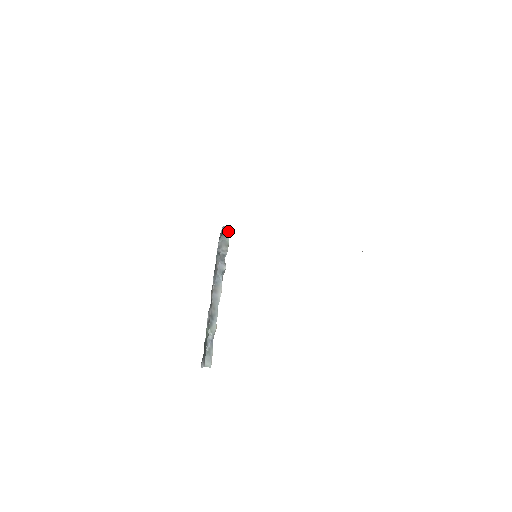
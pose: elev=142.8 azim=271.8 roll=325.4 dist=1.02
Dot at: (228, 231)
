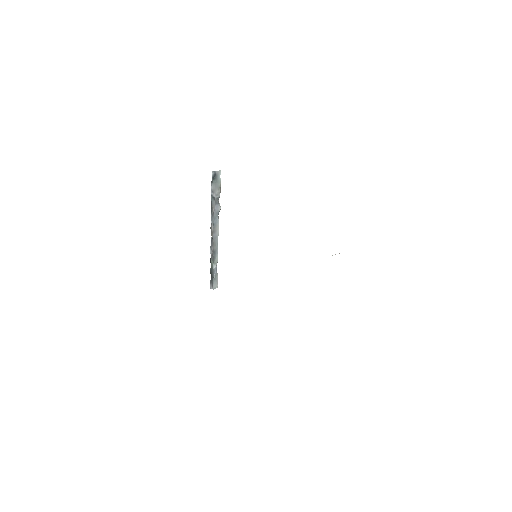
Dot at: (219, 174)
